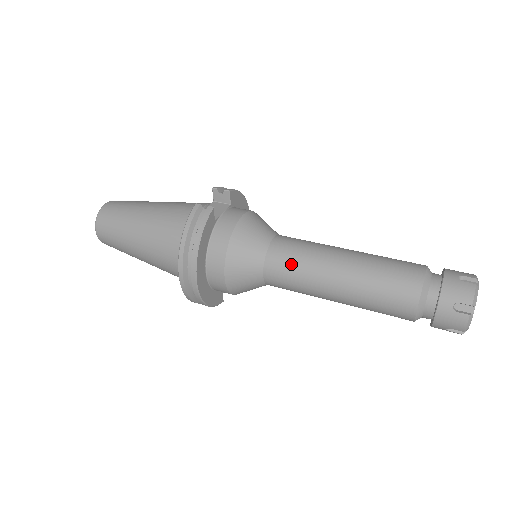
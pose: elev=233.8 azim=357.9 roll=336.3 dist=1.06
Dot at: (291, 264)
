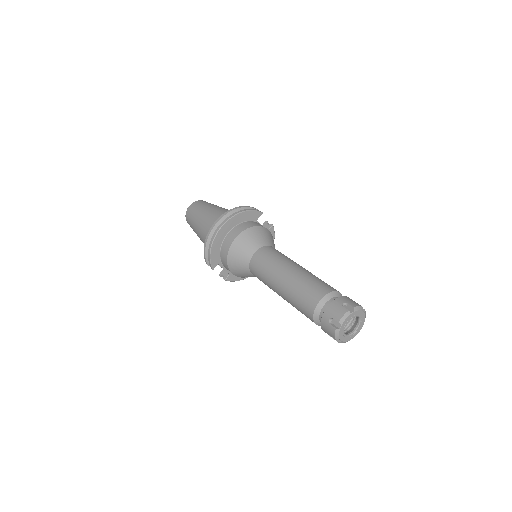
Dot at: (275, 254)
